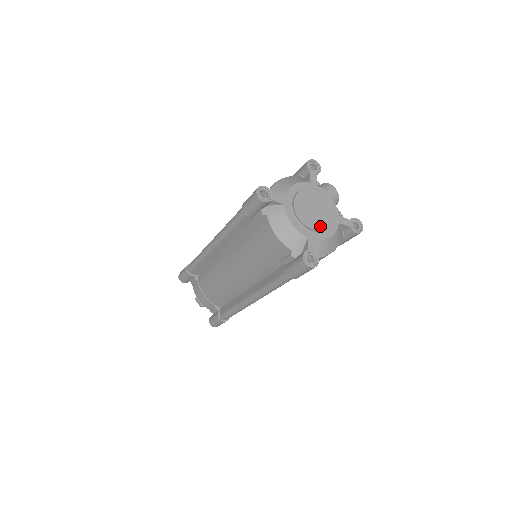
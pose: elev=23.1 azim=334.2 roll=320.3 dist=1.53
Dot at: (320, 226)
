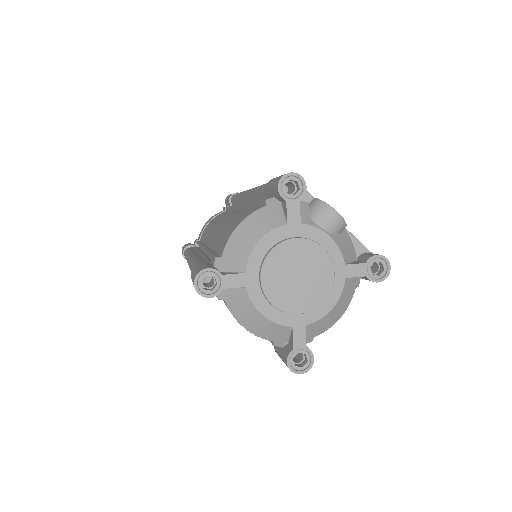
Dot at: (310, 303)
